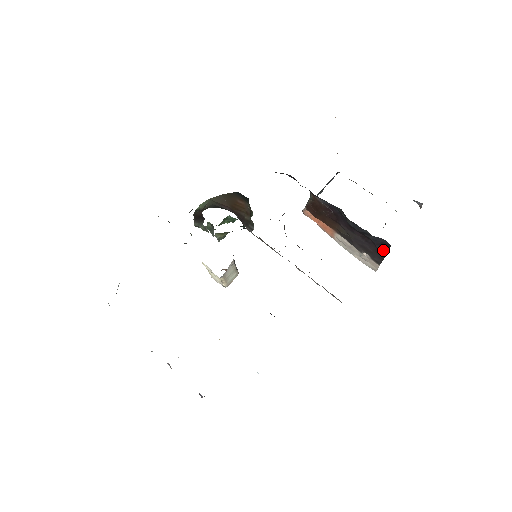
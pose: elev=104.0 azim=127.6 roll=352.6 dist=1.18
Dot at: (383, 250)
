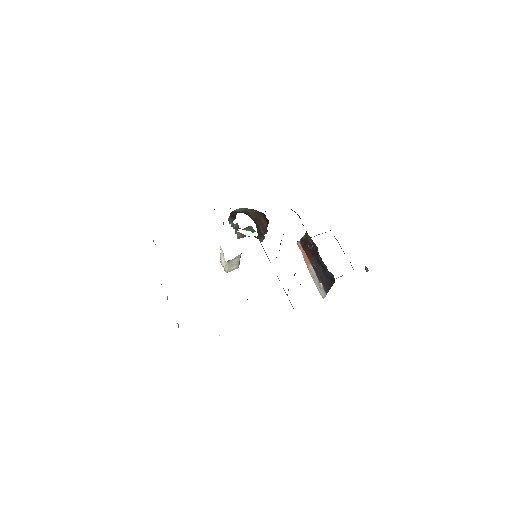
Dot at: (331, 283)
